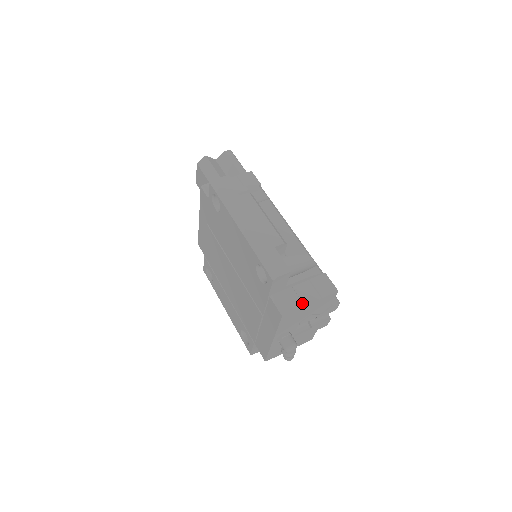
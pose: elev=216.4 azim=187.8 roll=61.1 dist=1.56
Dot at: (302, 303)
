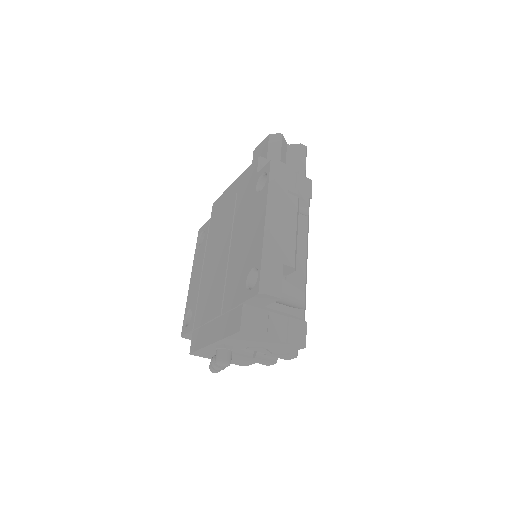
Dot at: (267, 333)
